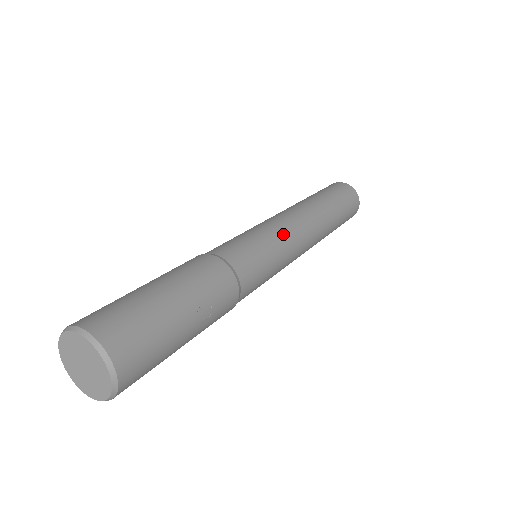
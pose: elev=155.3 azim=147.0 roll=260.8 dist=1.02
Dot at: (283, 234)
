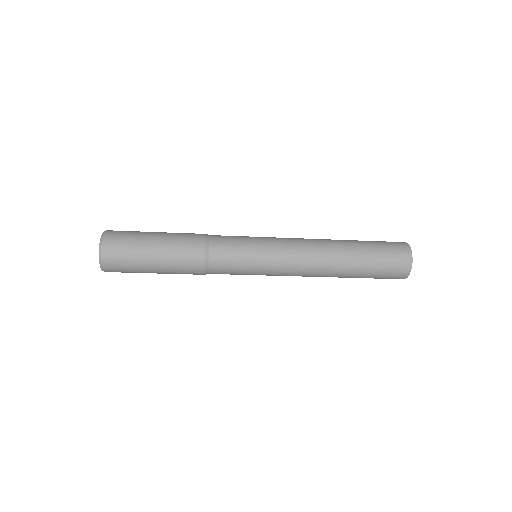
Dot at: (275, 254)
